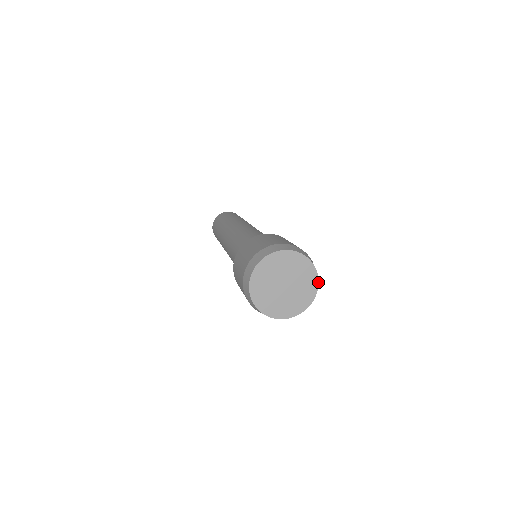
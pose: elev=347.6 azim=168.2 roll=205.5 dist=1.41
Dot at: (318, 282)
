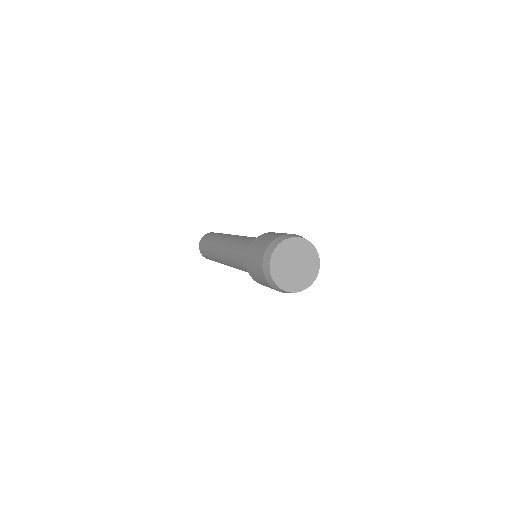
Dot at: (318, 272)
